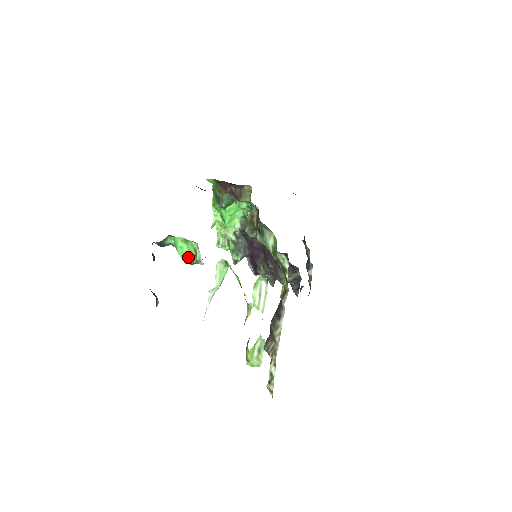
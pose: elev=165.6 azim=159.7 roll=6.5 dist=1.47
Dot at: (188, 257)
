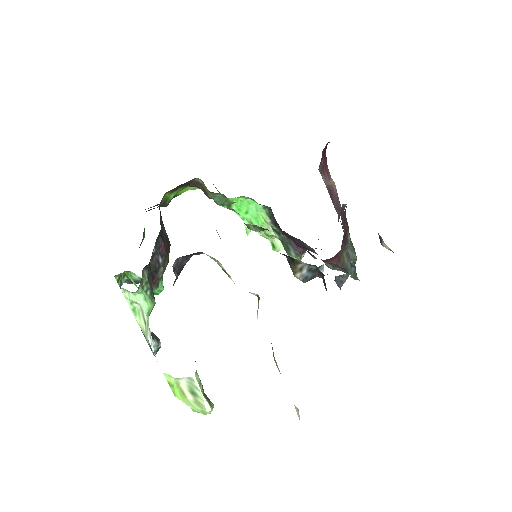
Dot at: occluded
